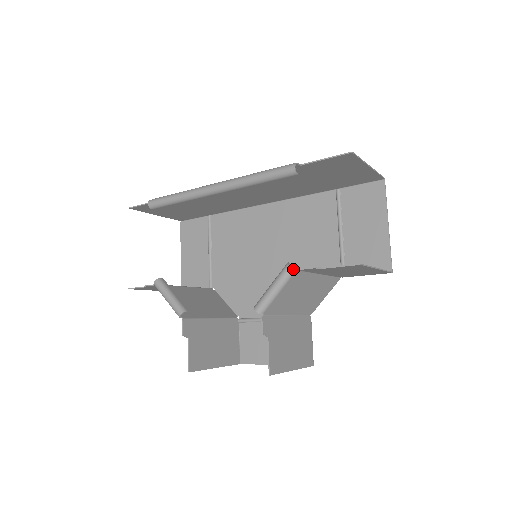
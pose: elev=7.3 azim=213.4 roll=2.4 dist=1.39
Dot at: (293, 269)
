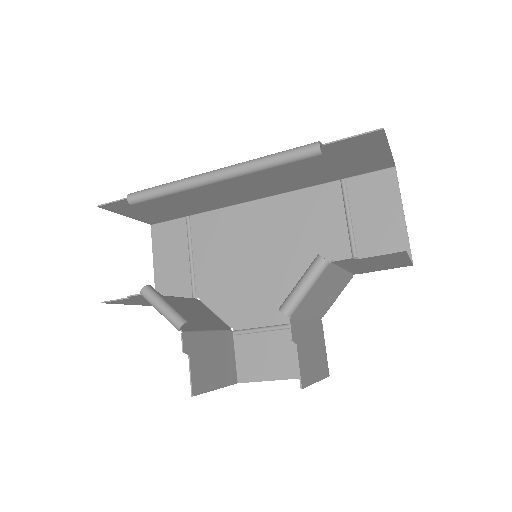
Dot at: (327, 261)
